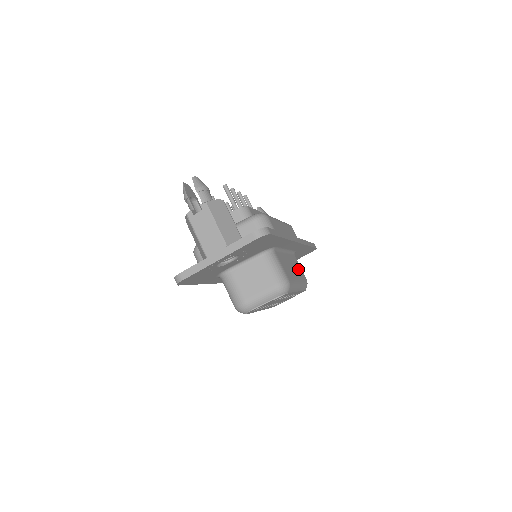
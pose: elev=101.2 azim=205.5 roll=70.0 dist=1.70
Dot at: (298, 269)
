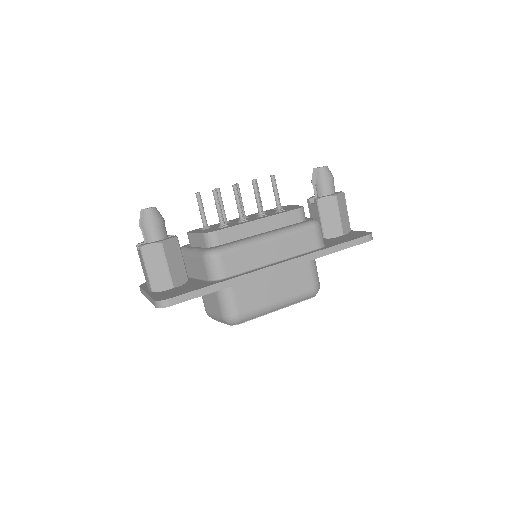
Dot at: (296, 282)
